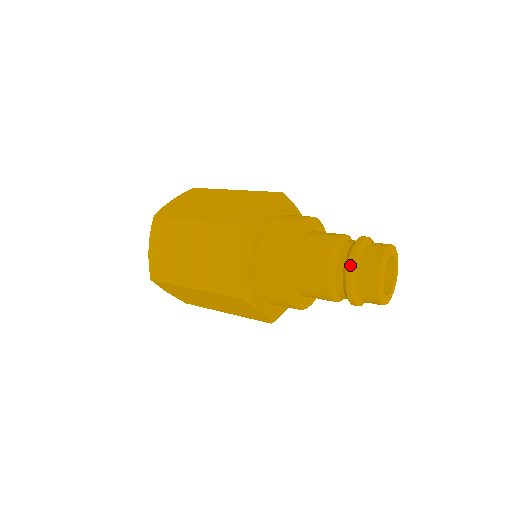
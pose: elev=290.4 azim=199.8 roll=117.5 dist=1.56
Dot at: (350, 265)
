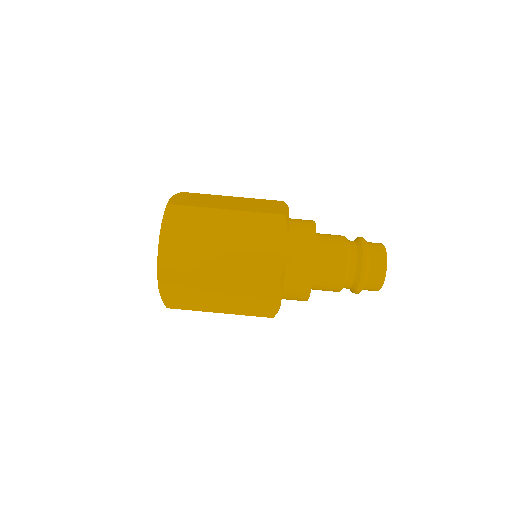
Dot at: (365, 253)
